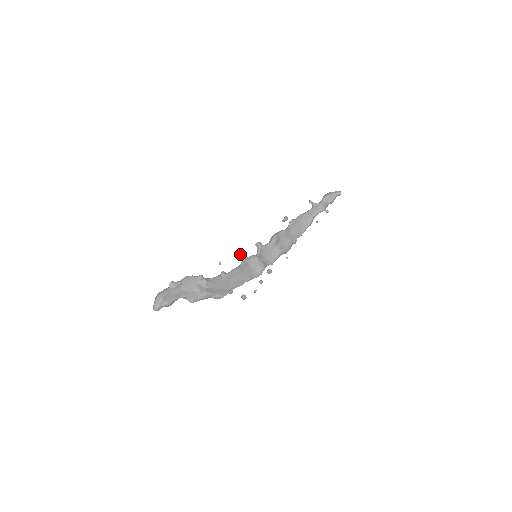
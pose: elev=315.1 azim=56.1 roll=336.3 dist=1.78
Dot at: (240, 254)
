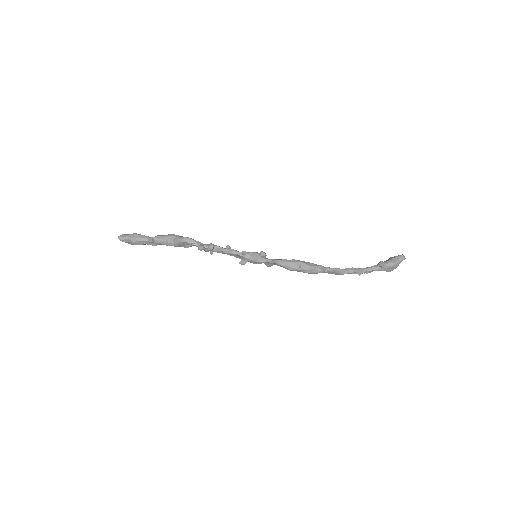
Dot at: occluded
